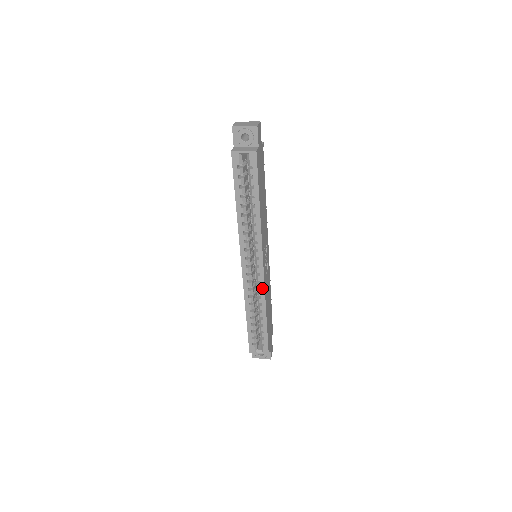
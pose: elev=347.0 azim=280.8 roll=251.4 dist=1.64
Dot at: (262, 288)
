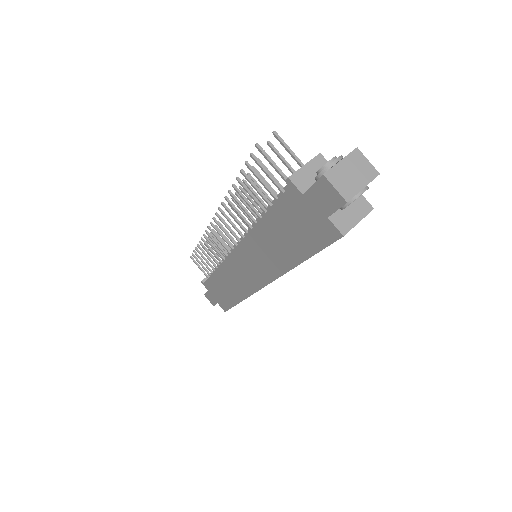
Dot at: occluded
